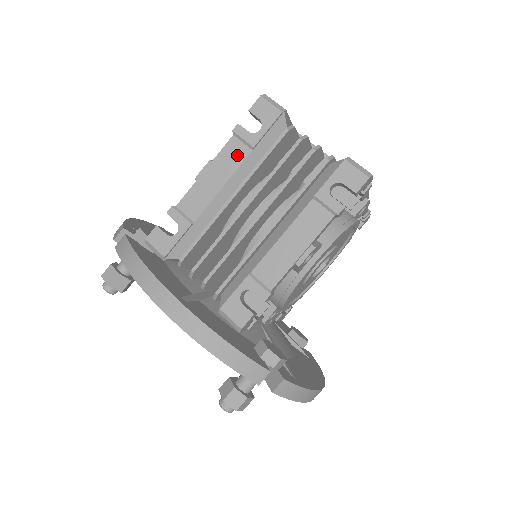
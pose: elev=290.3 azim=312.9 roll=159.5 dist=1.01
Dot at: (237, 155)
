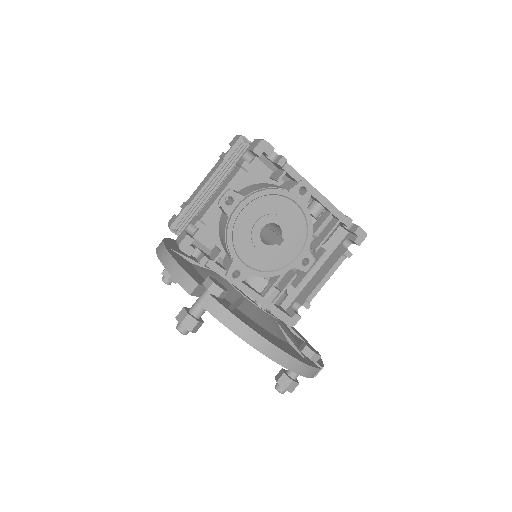
Dot at: (217, 166)
